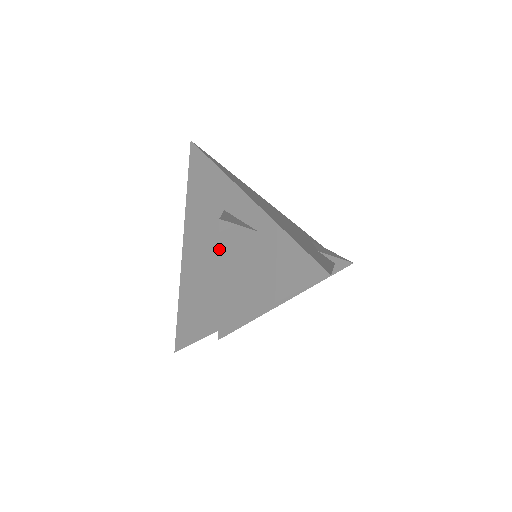
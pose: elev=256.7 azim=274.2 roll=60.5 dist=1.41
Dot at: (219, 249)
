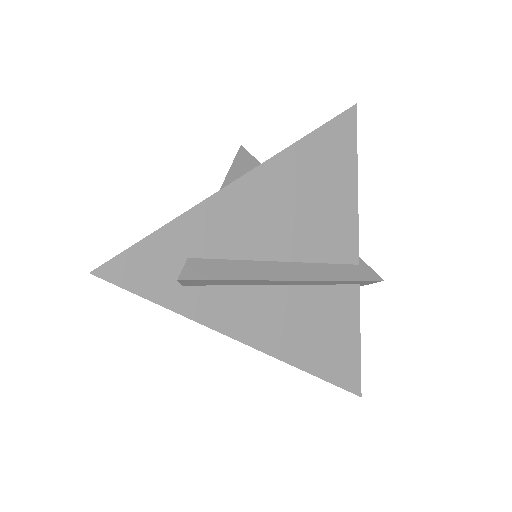
Dot at: (231, 165)
